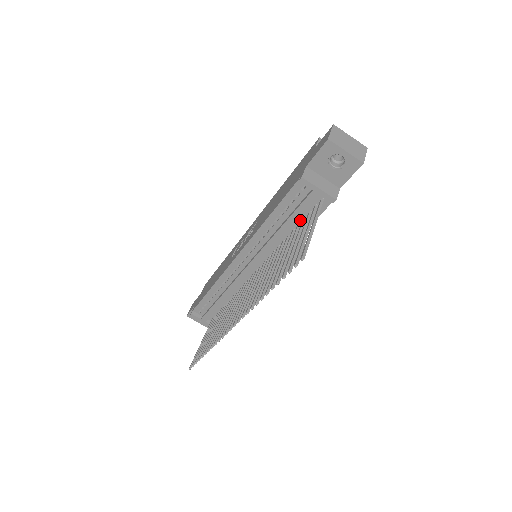
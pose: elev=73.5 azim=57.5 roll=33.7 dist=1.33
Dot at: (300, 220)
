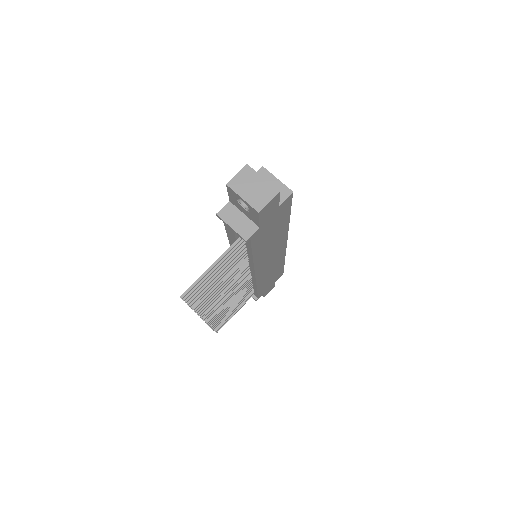
Dot at: (244, 245)
